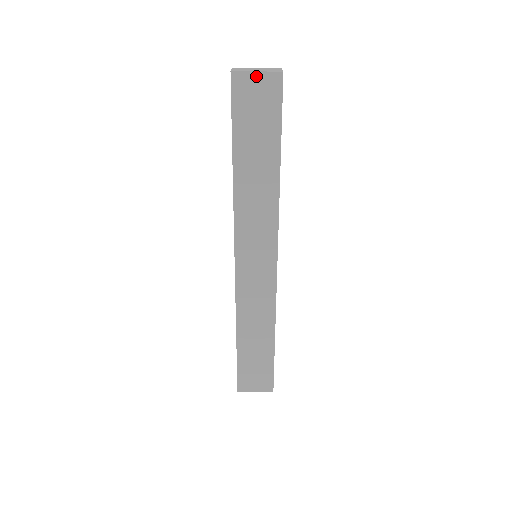
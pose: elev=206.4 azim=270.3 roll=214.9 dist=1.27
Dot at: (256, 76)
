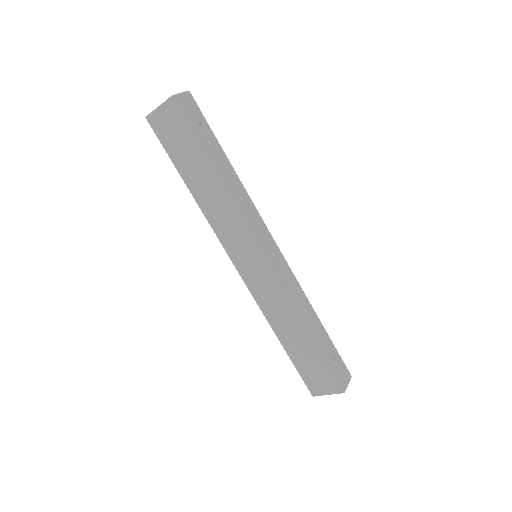
Dot at: (160, 110)
